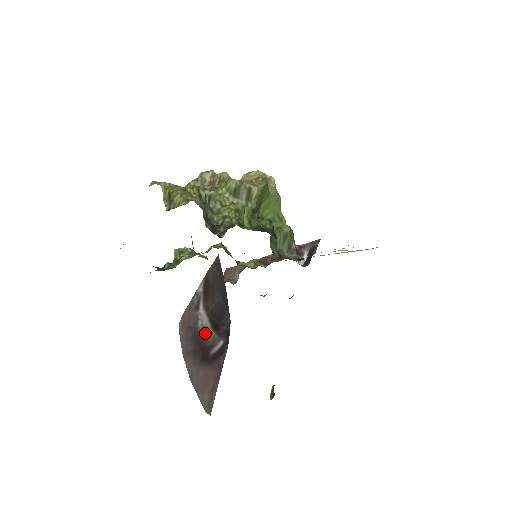
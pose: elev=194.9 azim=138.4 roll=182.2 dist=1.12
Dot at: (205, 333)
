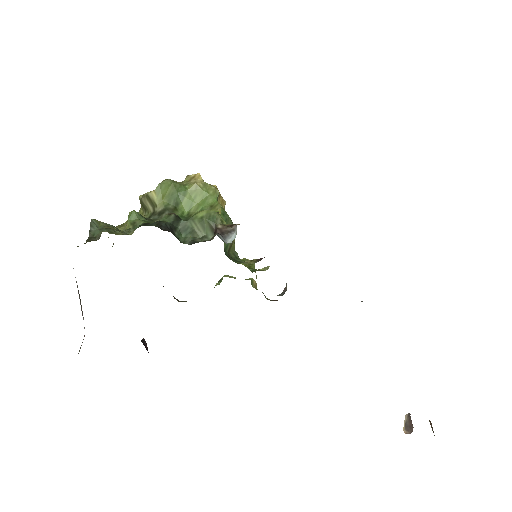
Dot at: occluded
